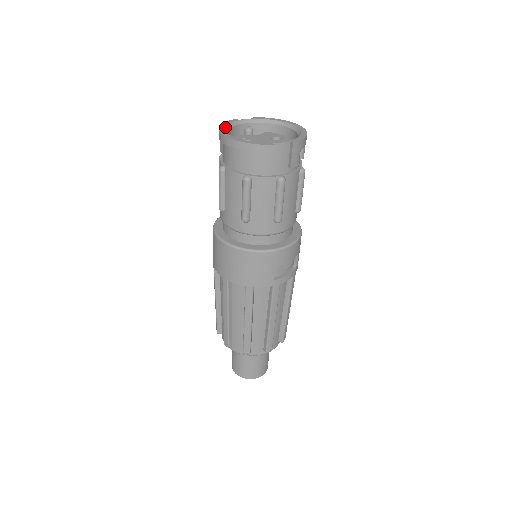
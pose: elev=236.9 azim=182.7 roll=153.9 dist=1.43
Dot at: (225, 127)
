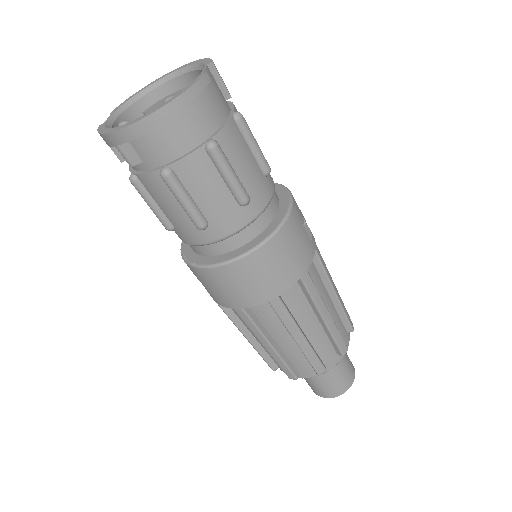
Dot at: (113, 128)
